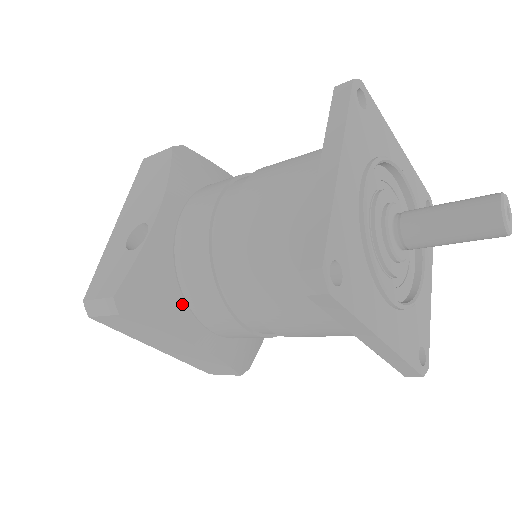
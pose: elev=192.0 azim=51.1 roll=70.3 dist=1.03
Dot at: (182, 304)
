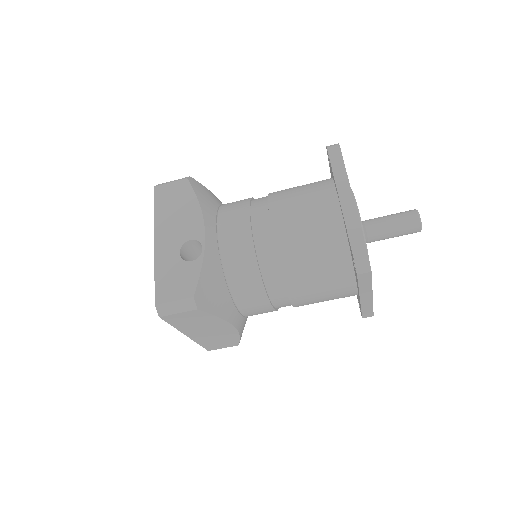
Dot at: (228, 296)
